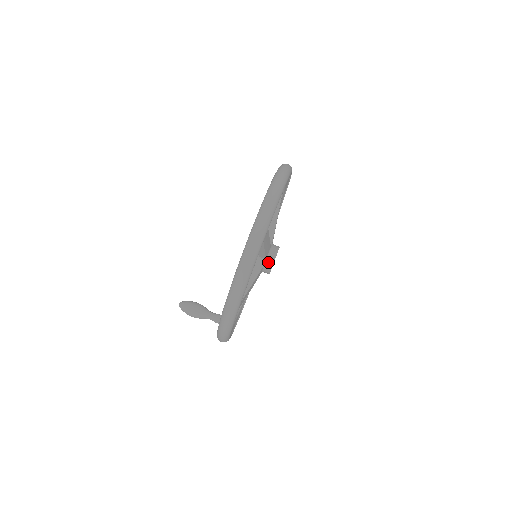
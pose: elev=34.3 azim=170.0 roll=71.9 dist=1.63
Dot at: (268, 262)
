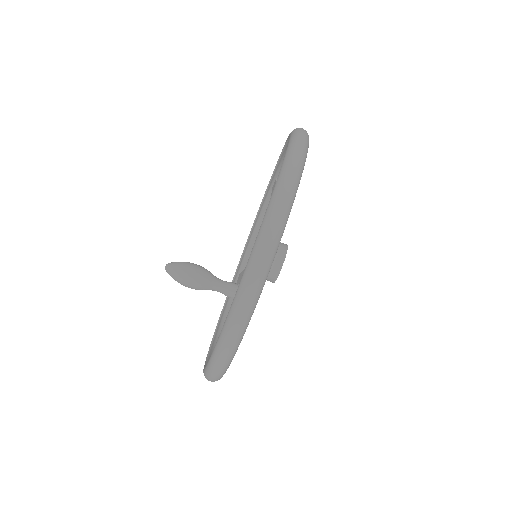
Dot at: (278, 254)
